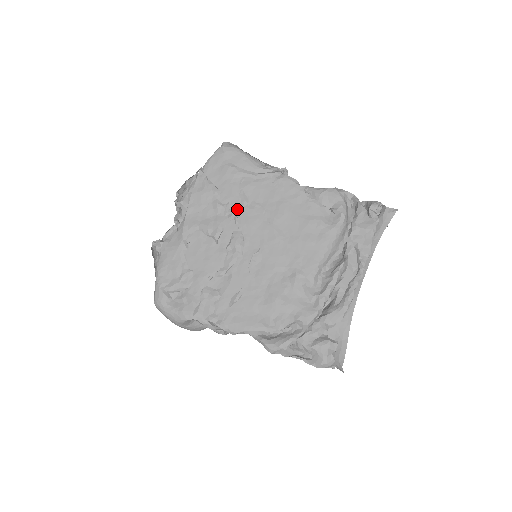
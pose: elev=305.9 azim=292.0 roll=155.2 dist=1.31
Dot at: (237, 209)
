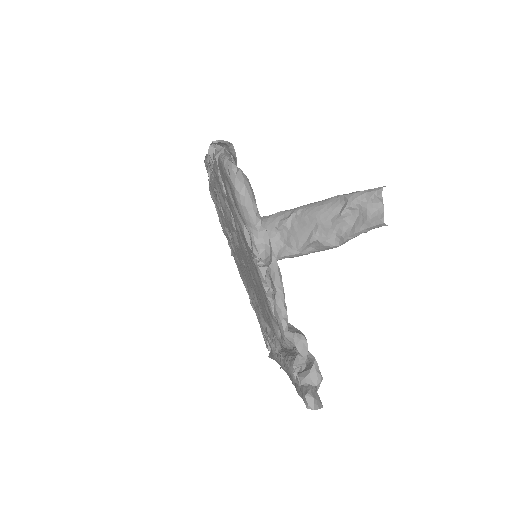
Dot at: (235, 225)
